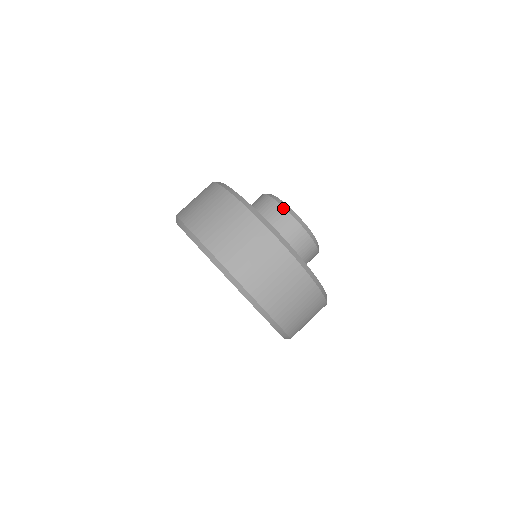
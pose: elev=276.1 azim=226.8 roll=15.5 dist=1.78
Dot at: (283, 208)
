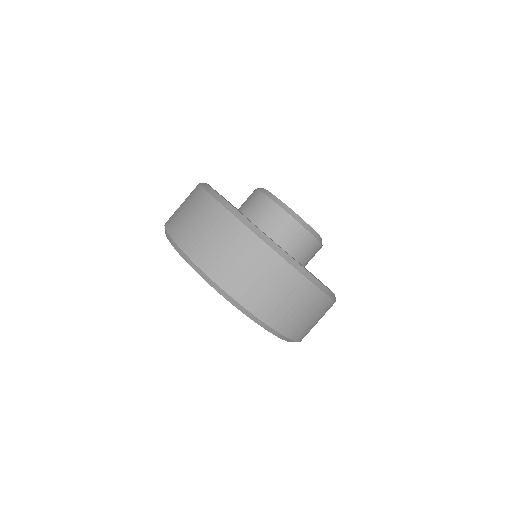
Dot at: (314, 239)
